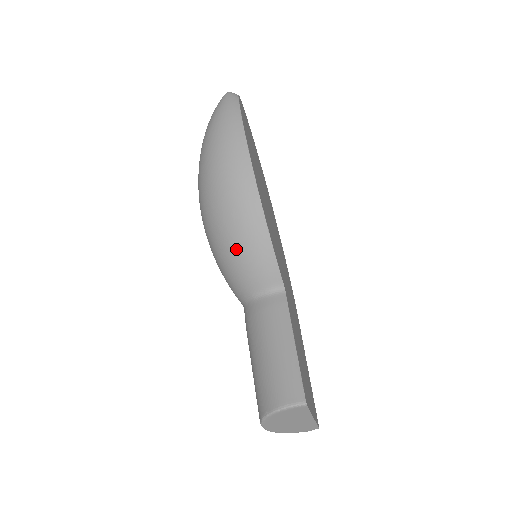
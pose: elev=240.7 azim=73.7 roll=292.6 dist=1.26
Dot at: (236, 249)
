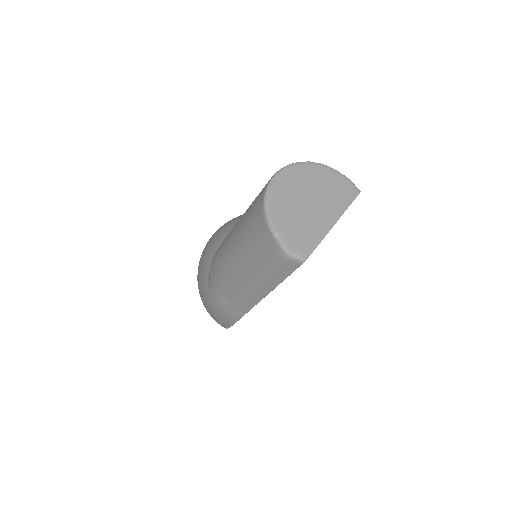
Dot at: occluded
